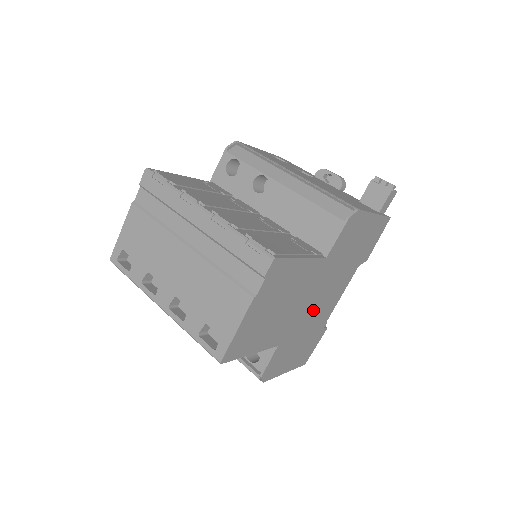
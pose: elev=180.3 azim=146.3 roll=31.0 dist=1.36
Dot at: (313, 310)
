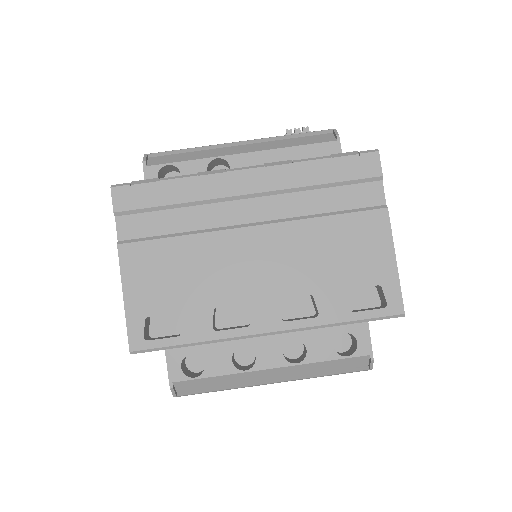
Dot at: occluded
